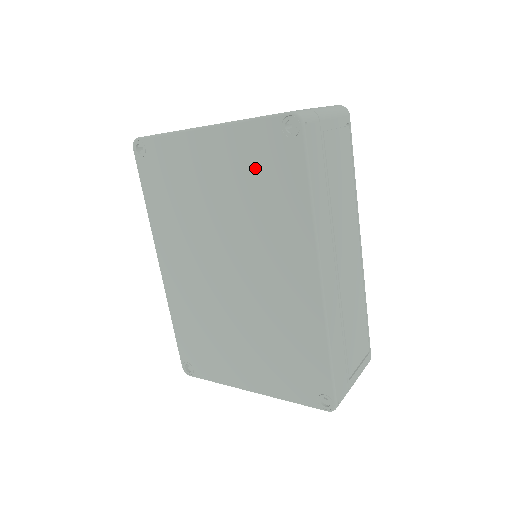
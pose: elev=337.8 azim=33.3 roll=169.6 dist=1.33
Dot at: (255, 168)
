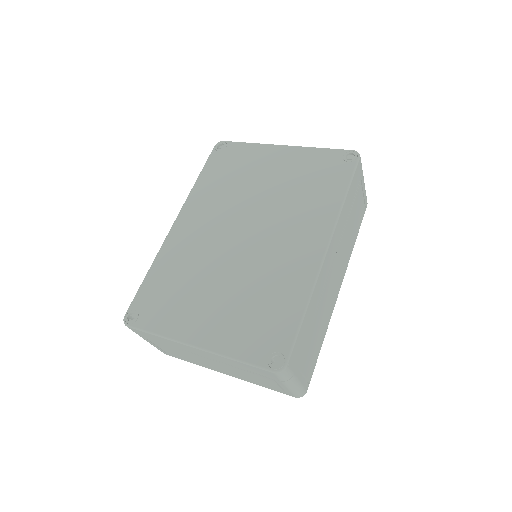
Dot at: (310, 173)
